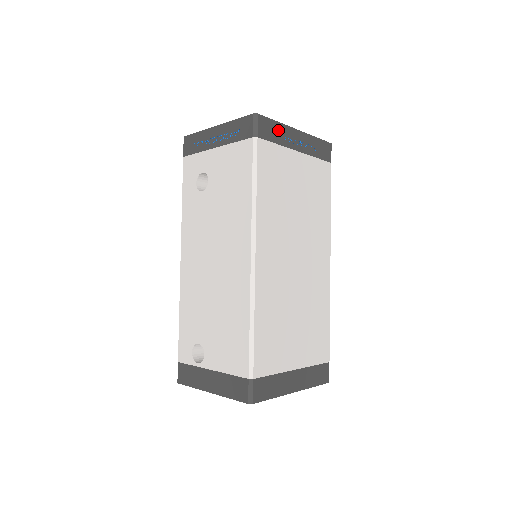
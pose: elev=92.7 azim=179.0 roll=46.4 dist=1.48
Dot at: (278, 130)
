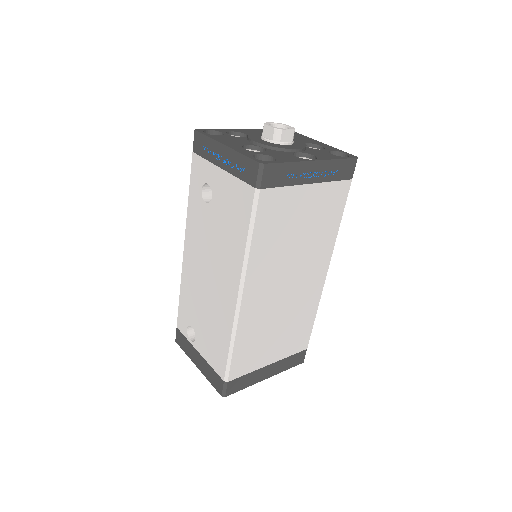
Dot at: (288, 171)
